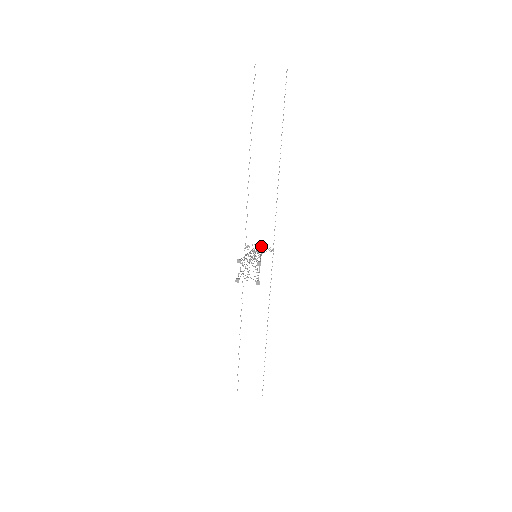
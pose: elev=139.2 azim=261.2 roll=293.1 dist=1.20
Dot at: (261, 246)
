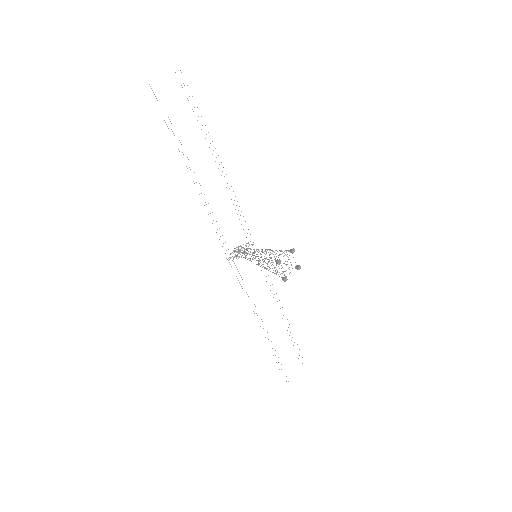
Dot at: occluded
